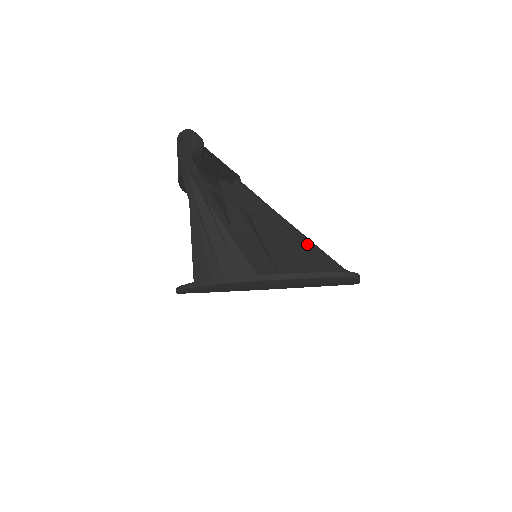
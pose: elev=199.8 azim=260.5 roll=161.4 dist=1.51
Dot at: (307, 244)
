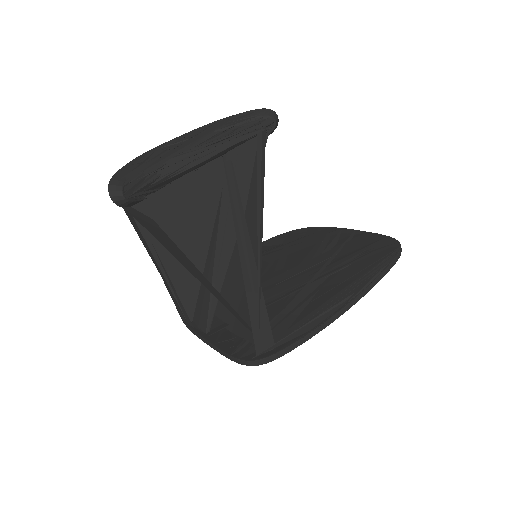
Dot at: (246, 293)
